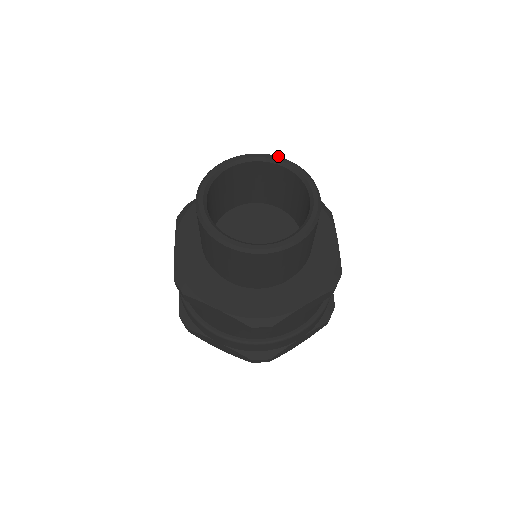
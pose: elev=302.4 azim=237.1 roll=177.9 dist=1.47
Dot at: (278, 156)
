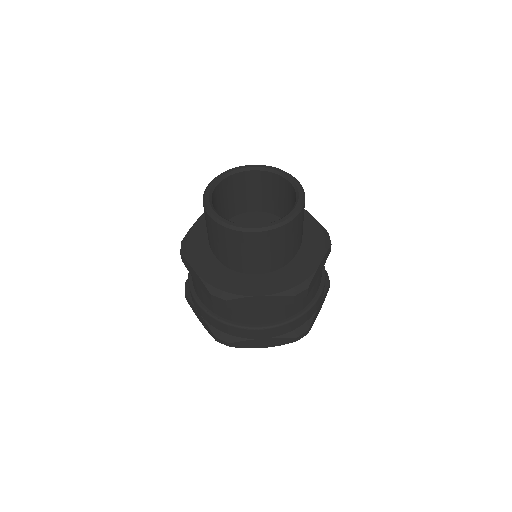
Dot at: occluded
